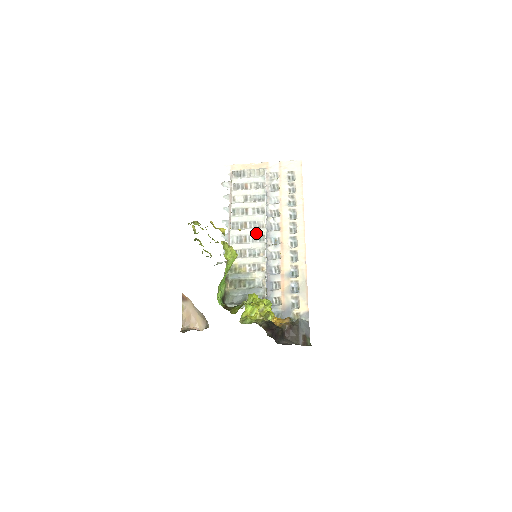
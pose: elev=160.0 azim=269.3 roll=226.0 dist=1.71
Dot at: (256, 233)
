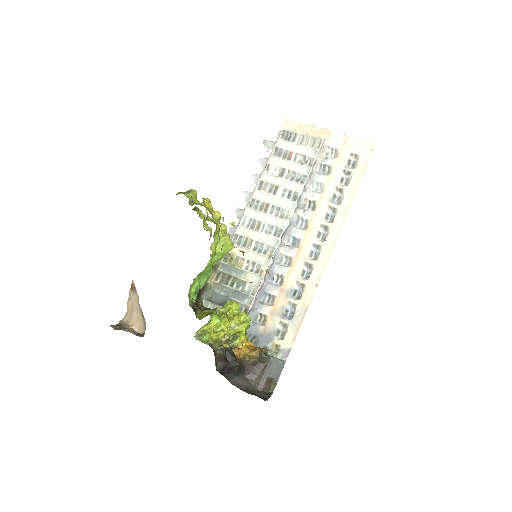
Dot at: (274, 223)
